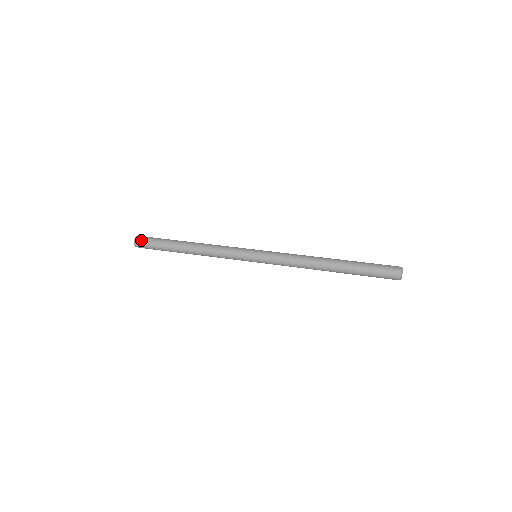
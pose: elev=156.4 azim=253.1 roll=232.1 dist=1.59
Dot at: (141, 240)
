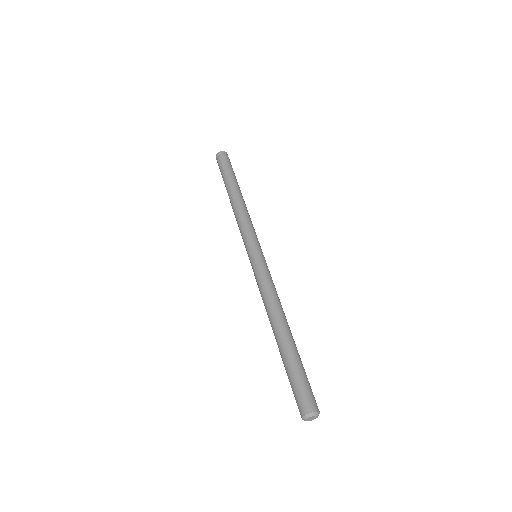
Dot at: (217, 162)
